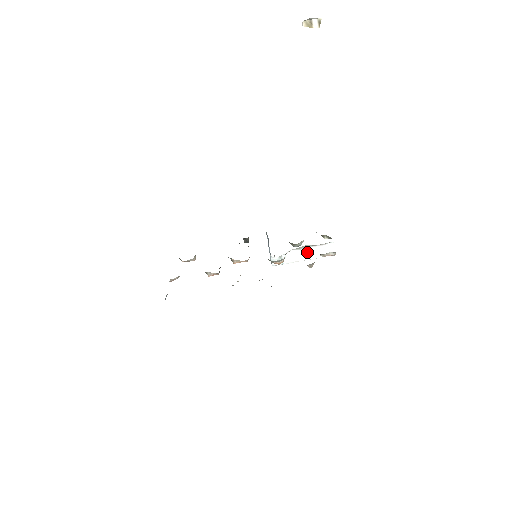
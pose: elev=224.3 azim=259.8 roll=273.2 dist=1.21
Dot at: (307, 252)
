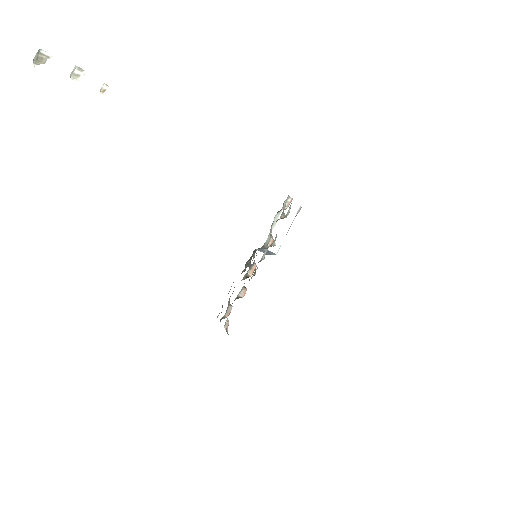
Dot at: (283, 222)
